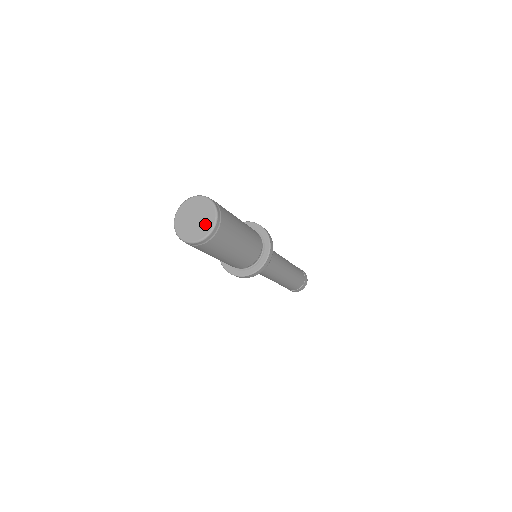
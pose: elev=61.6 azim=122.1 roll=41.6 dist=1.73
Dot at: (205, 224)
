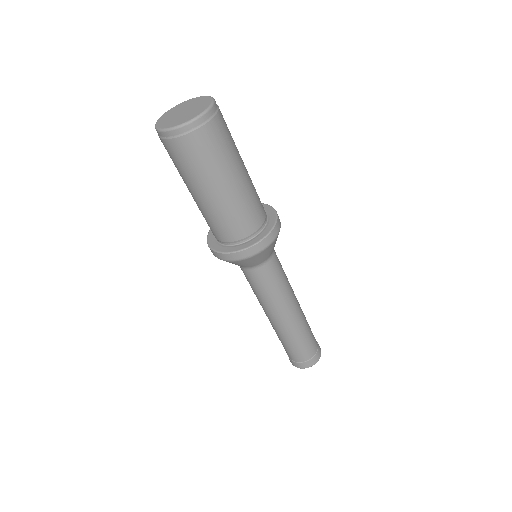
Dot at: (196, 110)
